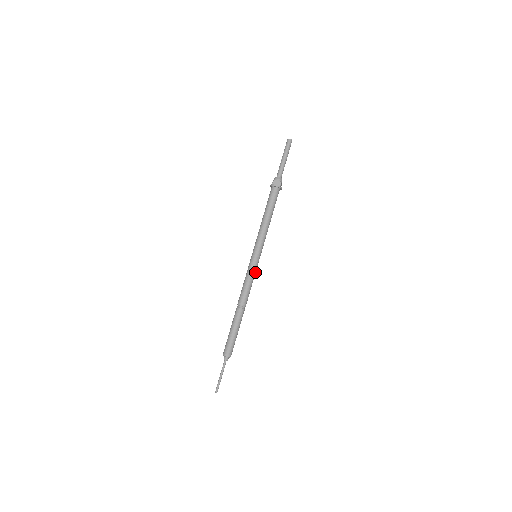
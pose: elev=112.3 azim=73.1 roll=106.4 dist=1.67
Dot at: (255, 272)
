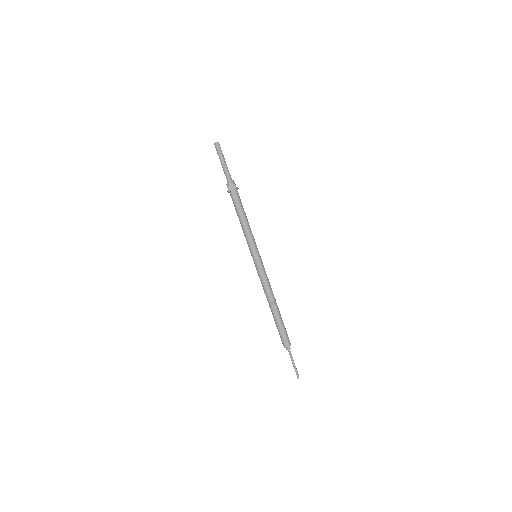
Dot at: (264, 269)
